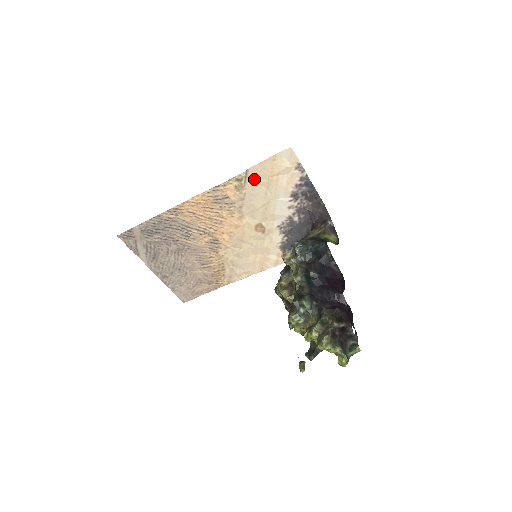
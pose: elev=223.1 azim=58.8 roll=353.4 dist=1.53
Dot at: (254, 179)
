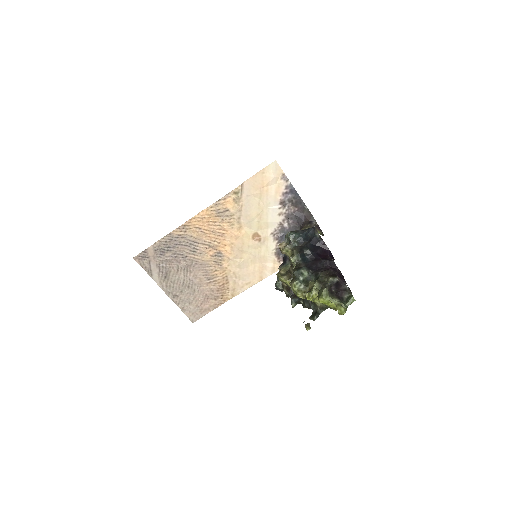
Dot at: (248, 191)
